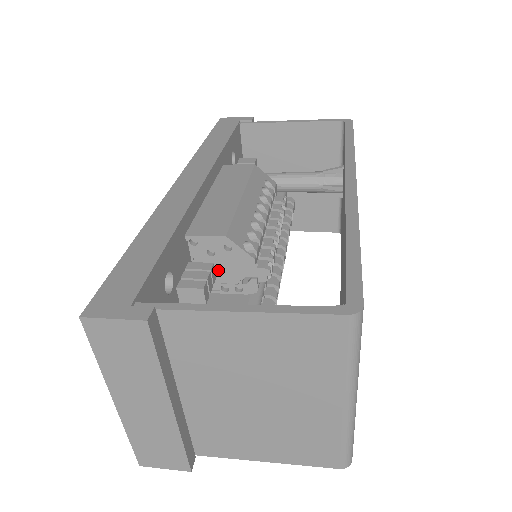
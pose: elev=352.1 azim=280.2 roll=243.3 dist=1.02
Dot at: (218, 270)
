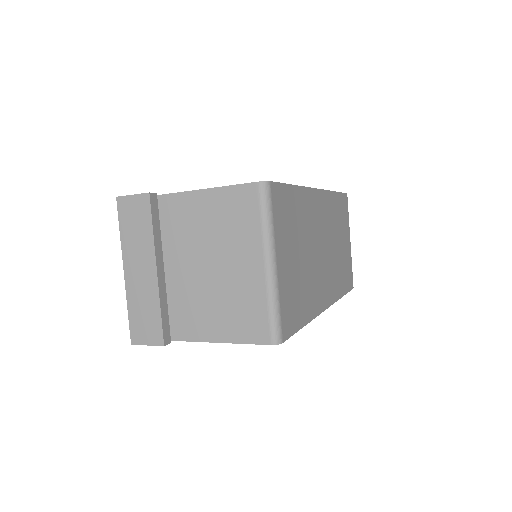
Dot at: occluded
